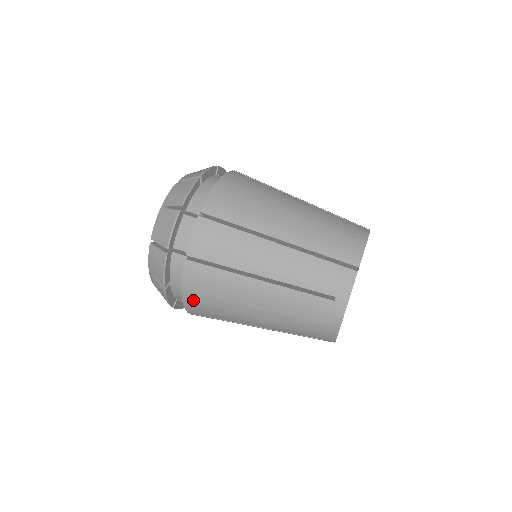
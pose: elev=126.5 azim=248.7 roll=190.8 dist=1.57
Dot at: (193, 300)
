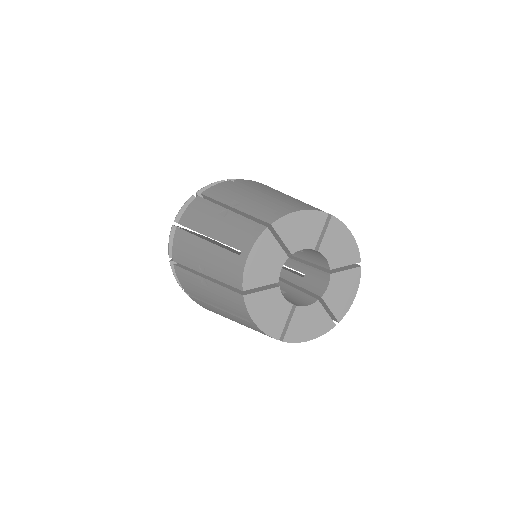
Dot at: (178, 268)
